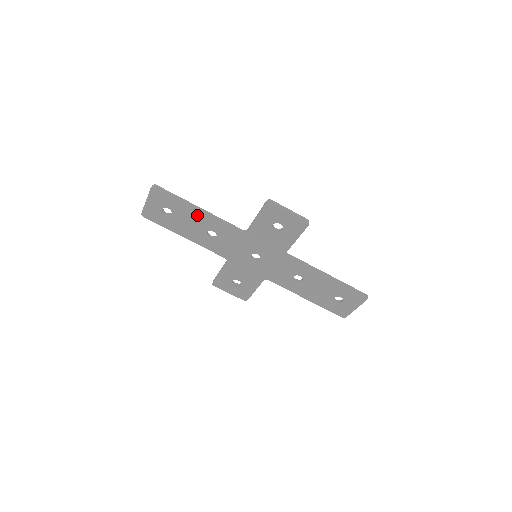
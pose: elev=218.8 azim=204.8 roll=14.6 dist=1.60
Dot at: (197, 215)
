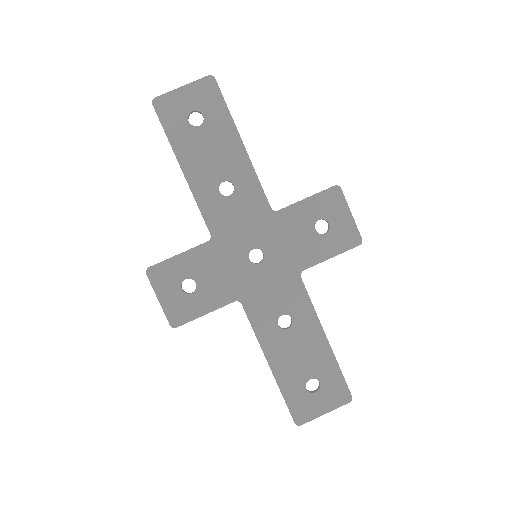
Dot at: (234, 149)
